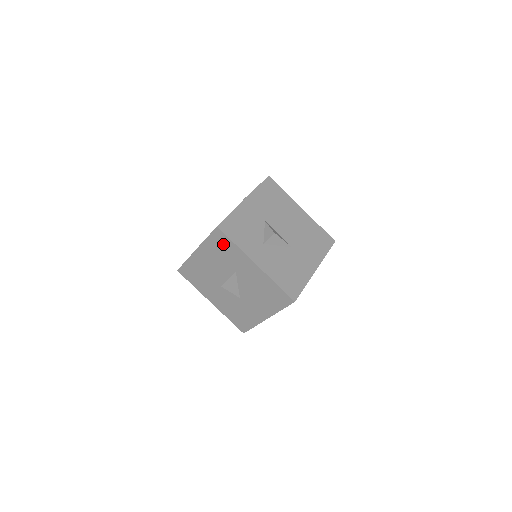
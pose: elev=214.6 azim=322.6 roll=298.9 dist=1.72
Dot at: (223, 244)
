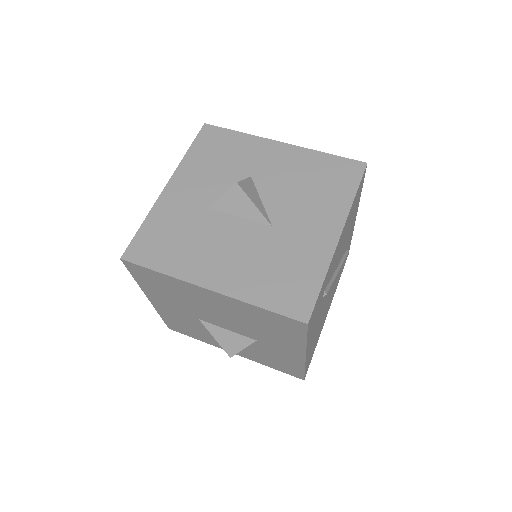
Dot at: (219, 143)
